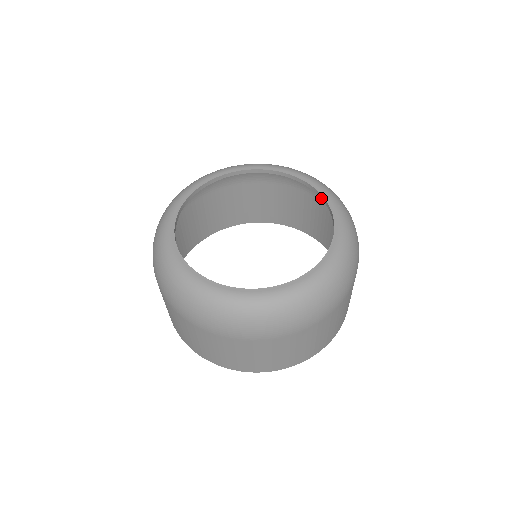
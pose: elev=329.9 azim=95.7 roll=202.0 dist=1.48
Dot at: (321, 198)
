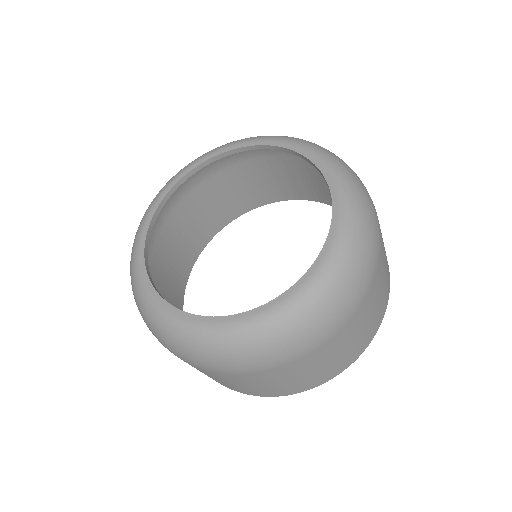
Dot at: (333, 217)
